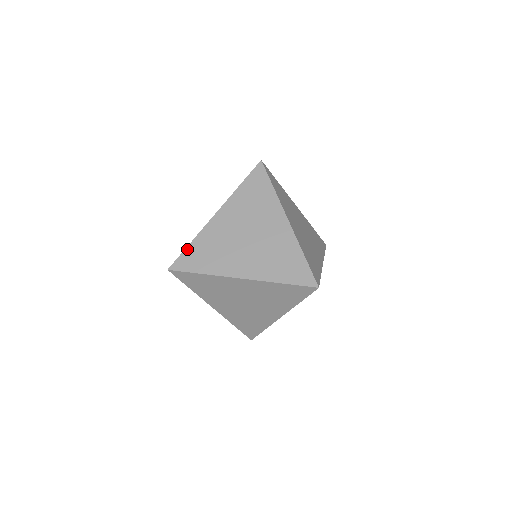
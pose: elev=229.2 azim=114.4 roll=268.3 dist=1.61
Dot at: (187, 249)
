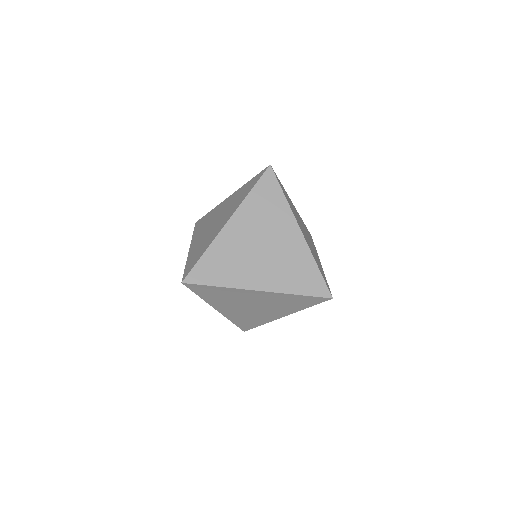
Dot at: (200, 260)
